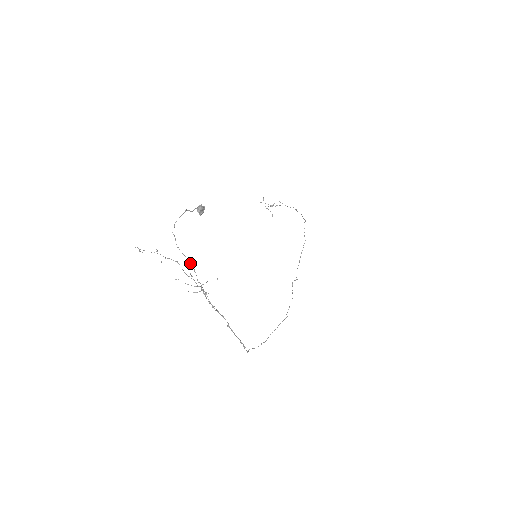
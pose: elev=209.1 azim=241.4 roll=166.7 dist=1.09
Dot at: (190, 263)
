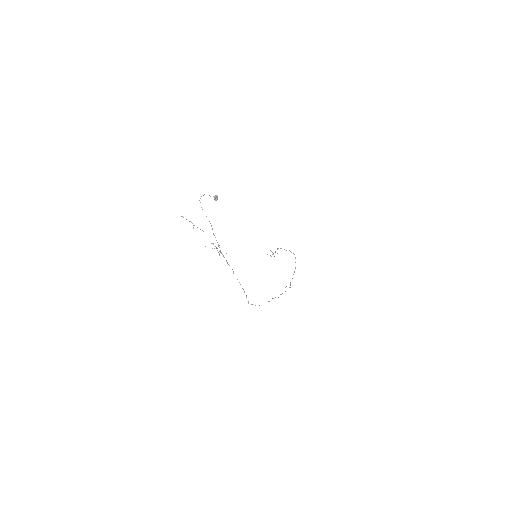
Dot at: (209, 221)
